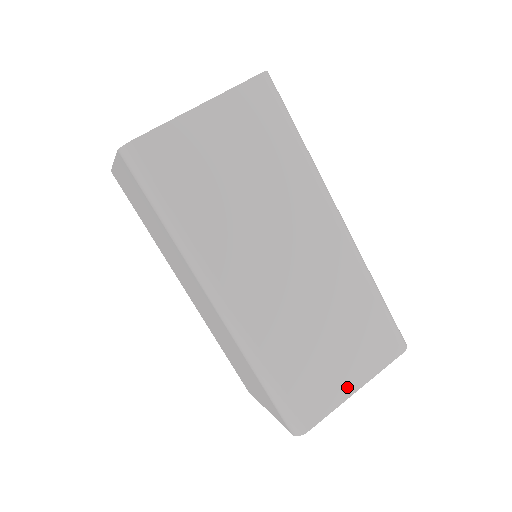
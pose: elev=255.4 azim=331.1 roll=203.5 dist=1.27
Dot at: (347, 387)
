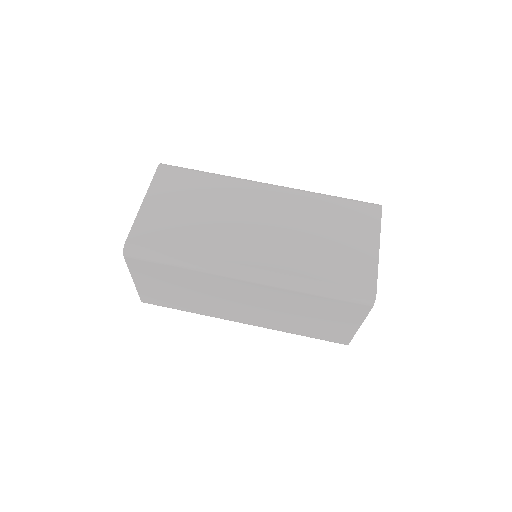
Dot at: (371, 252)
